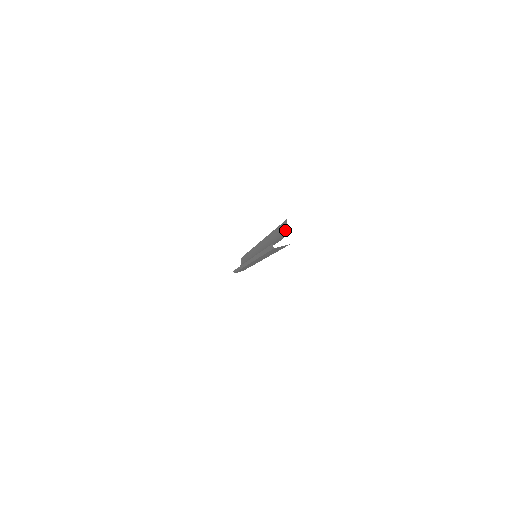
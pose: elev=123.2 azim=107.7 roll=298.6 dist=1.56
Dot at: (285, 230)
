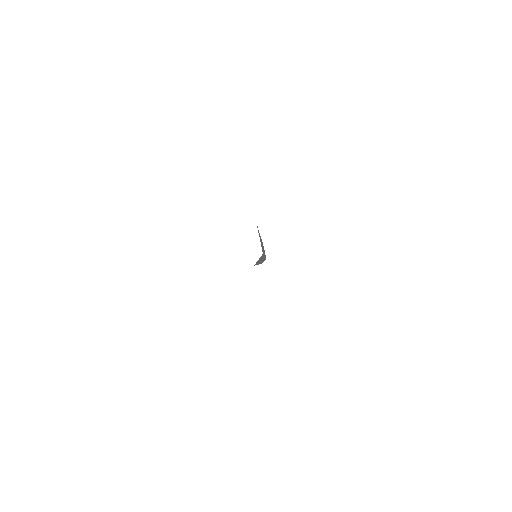
Dot at: occluded
